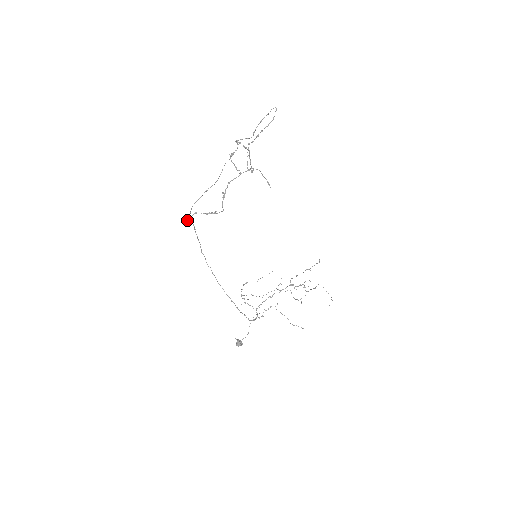
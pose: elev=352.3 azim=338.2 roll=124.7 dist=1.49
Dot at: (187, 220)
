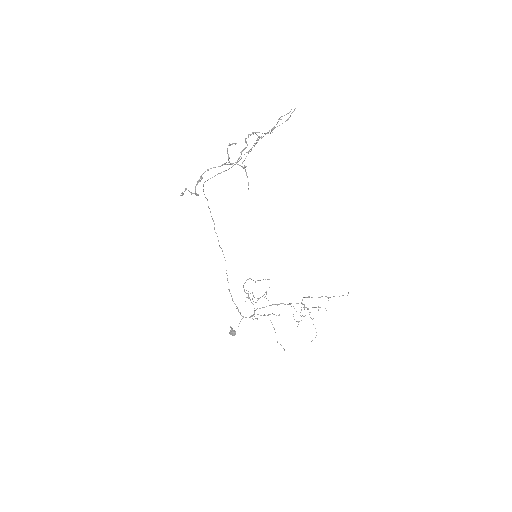
Dot at: (182, 193)
